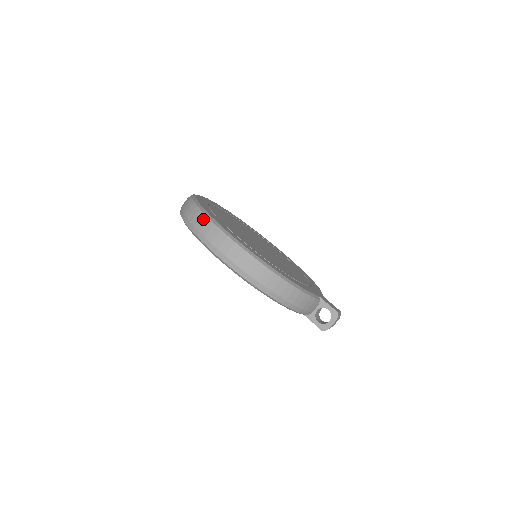
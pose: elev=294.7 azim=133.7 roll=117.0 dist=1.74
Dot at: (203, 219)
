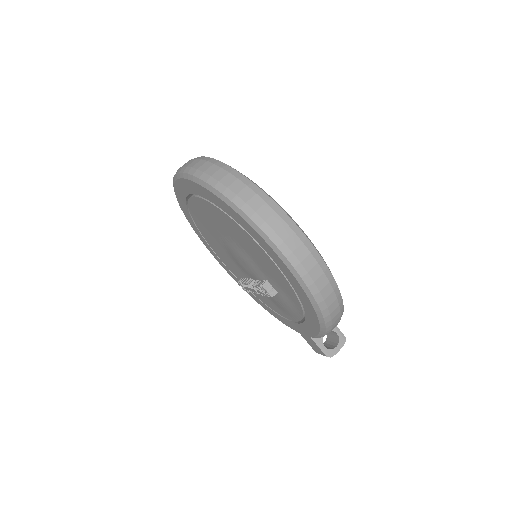
Dot at: (271, 205)
